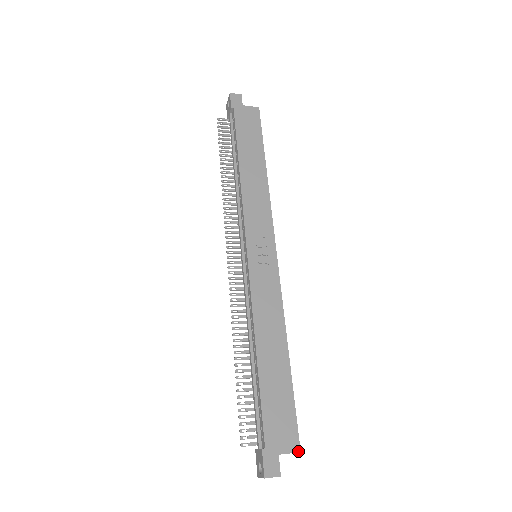
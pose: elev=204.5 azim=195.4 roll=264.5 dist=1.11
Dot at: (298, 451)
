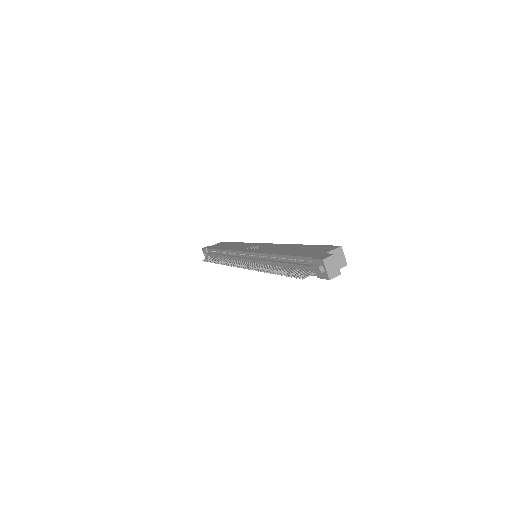
Dot at: (339, 247)
